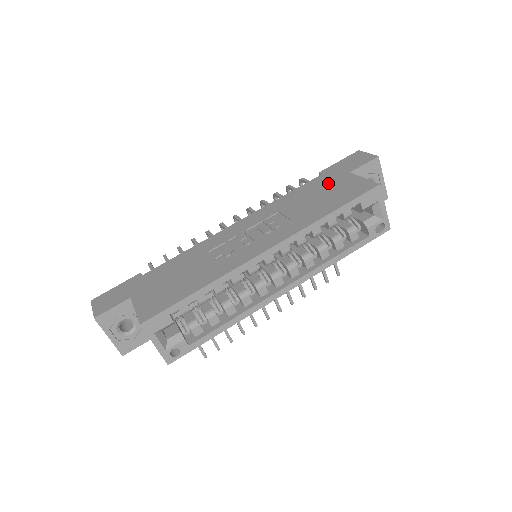
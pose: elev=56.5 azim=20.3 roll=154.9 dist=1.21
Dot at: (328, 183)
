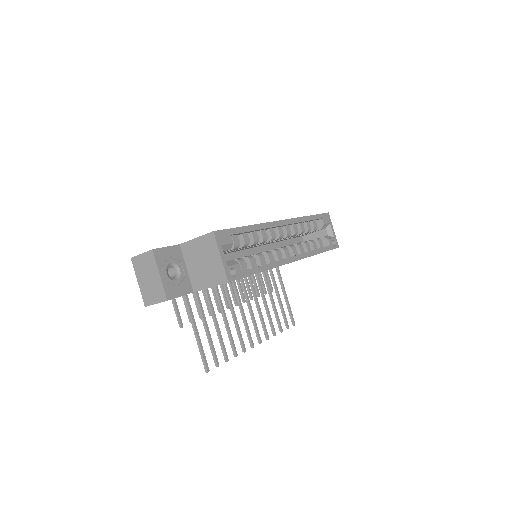
Dot at: occluded
